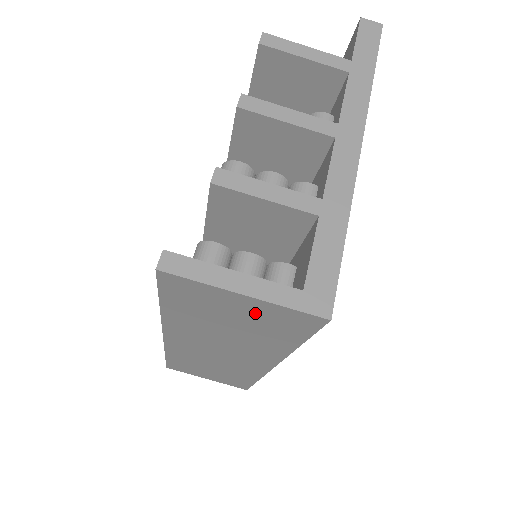
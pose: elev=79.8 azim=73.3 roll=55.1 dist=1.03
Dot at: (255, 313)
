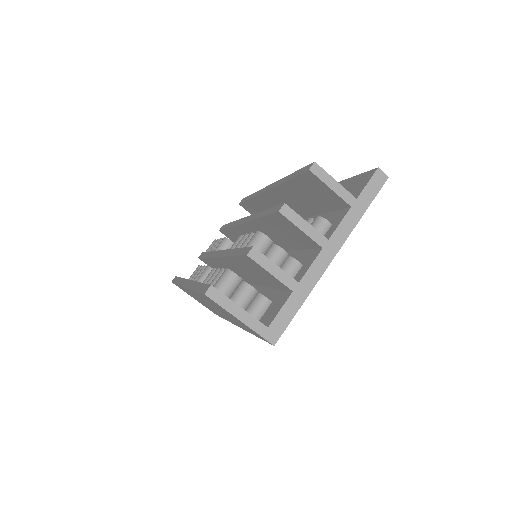
Dot at: (241, 323)
